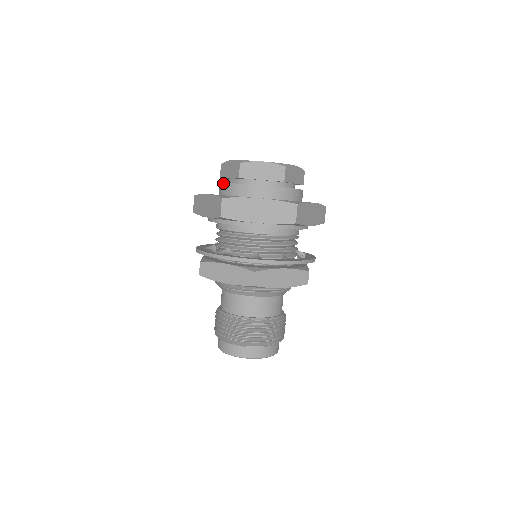
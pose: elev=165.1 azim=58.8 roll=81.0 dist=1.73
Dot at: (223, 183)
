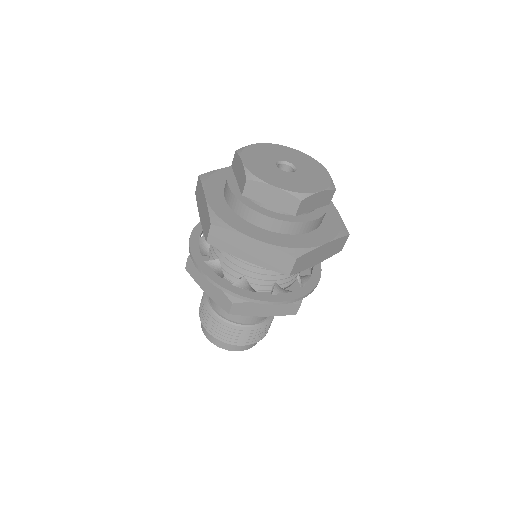
Dot at: (227, 185)
